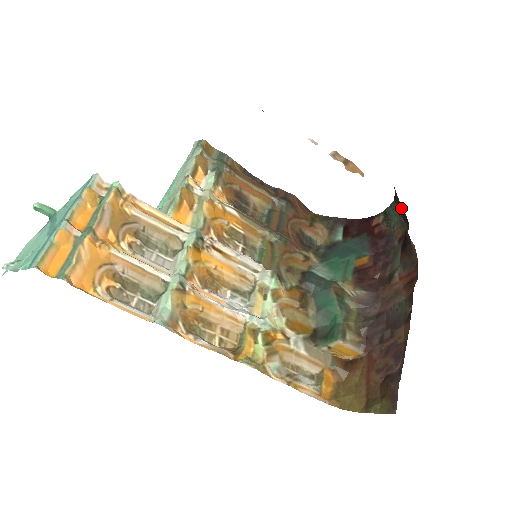
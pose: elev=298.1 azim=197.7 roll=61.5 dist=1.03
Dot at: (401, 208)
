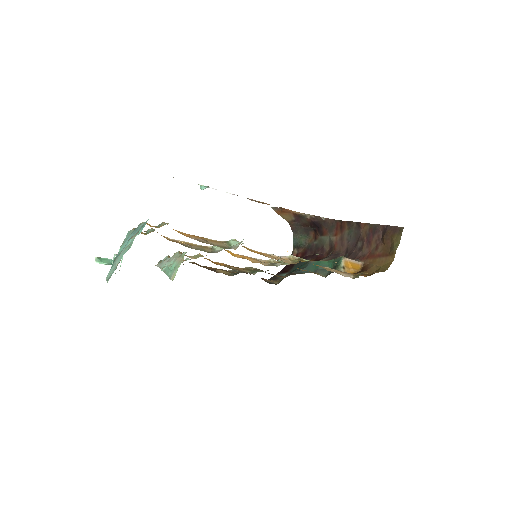
Dot at: (300, 228)
